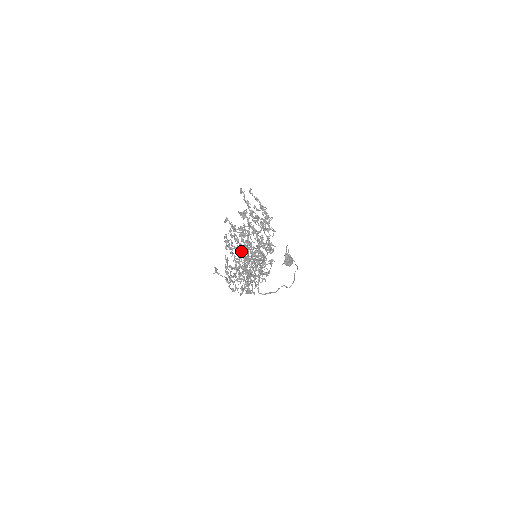
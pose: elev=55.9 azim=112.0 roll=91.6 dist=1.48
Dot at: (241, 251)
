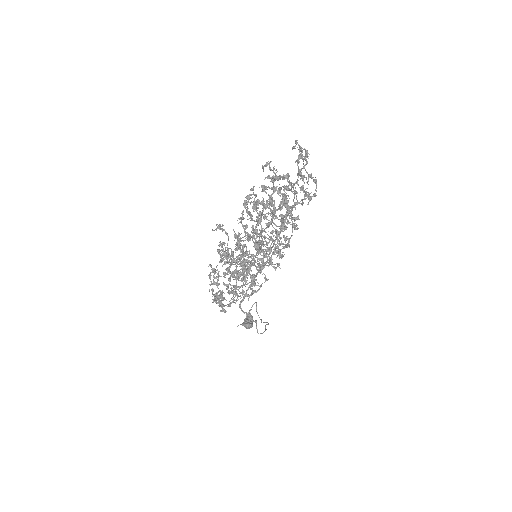
Dot at: occluded
